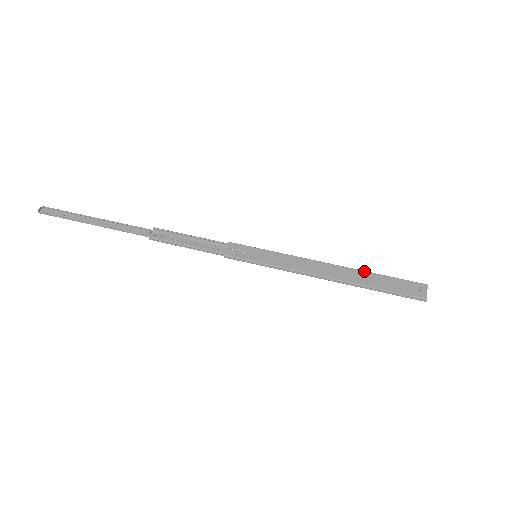
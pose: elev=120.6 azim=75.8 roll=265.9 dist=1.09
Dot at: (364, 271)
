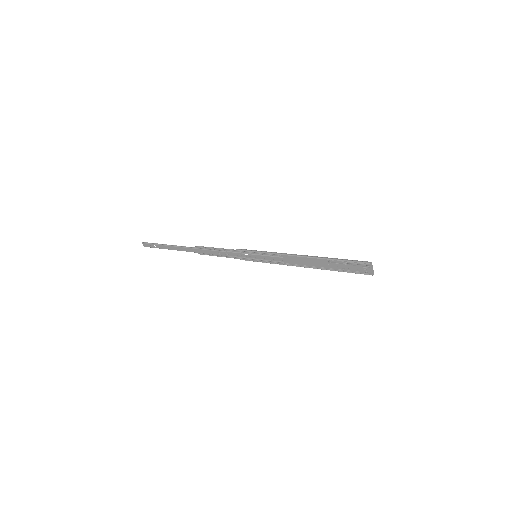
Dot at: (327, 267)
